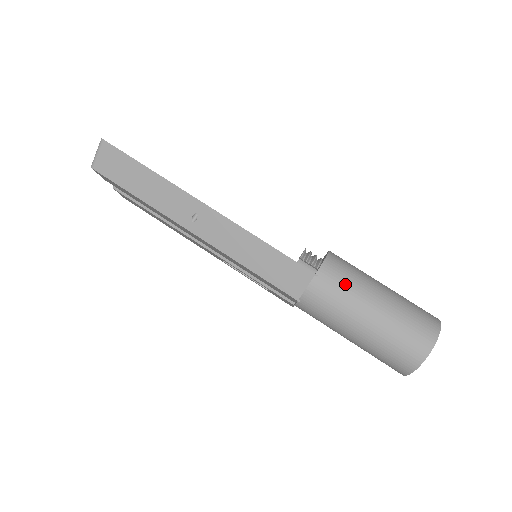
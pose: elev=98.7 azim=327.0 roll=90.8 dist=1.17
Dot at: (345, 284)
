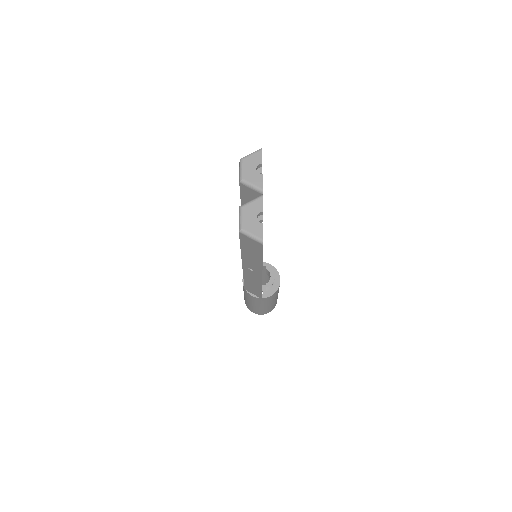
Dot at: (265, 302)
